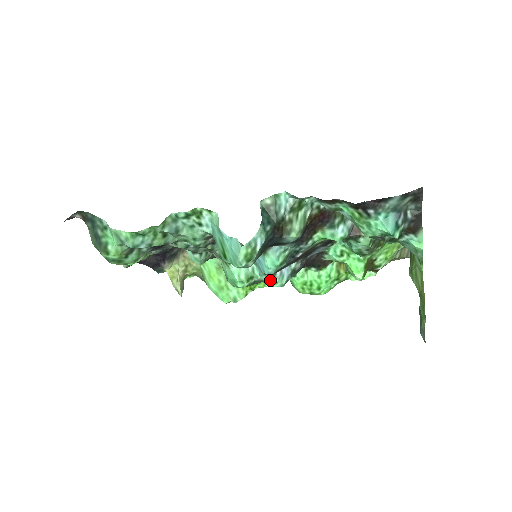
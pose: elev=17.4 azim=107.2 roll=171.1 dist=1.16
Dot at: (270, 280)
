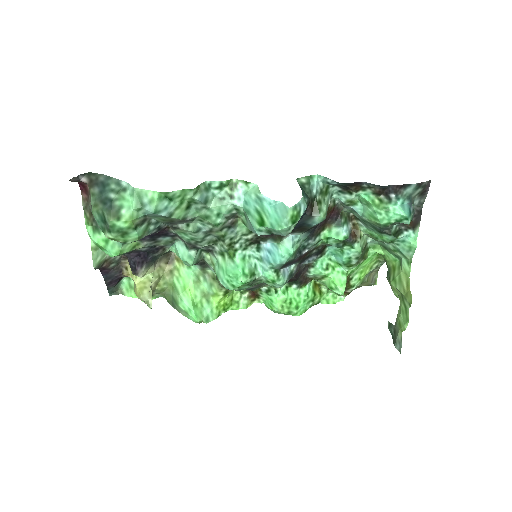
Dot at: (275, 275)
